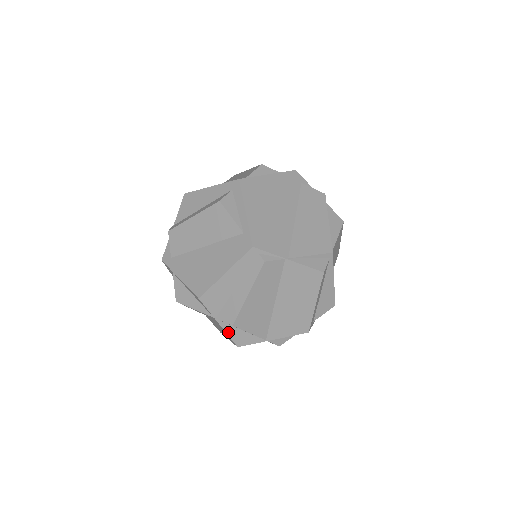
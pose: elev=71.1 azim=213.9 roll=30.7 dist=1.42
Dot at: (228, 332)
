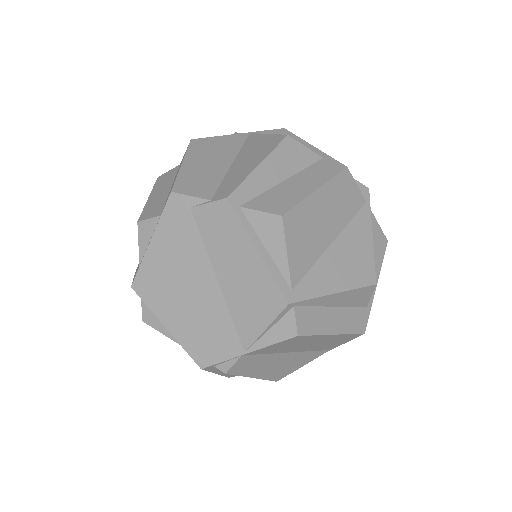
Dot at: occluded
